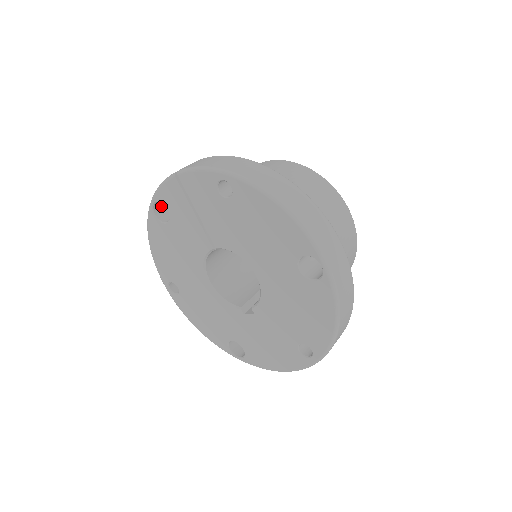
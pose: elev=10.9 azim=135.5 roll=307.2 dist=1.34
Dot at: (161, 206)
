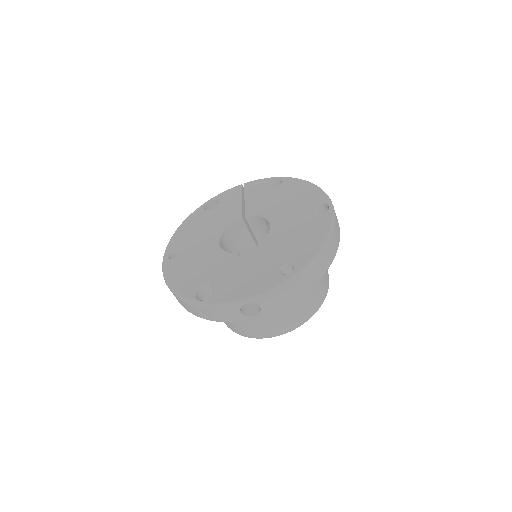
Dot at: occluded
